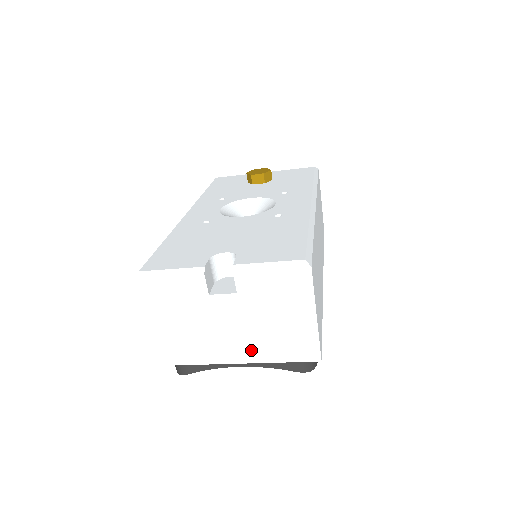
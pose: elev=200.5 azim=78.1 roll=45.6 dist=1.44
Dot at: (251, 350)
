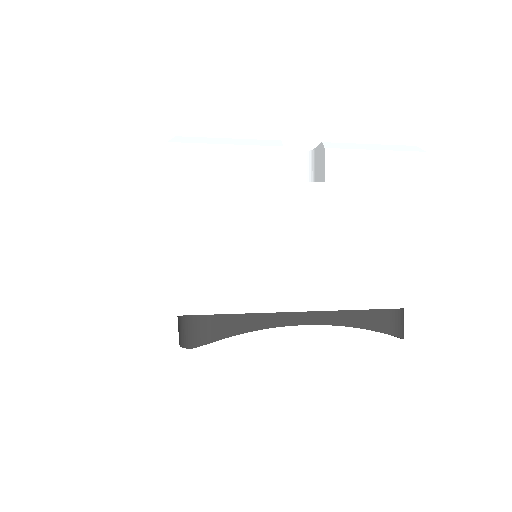
Dot at: (332, 285)
